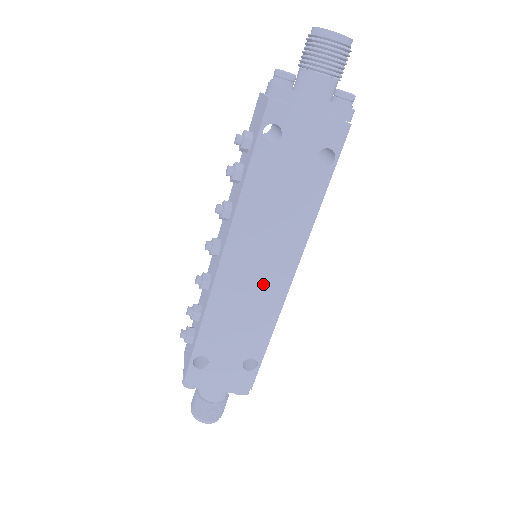
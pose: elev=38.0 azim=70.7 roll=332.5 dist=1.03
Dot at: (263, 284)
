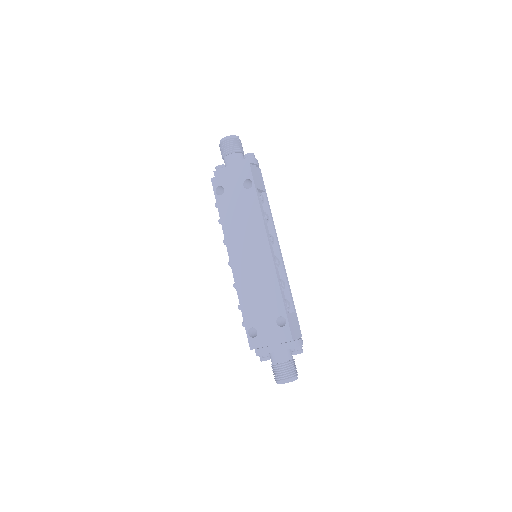
Dot at: (258, 265)
